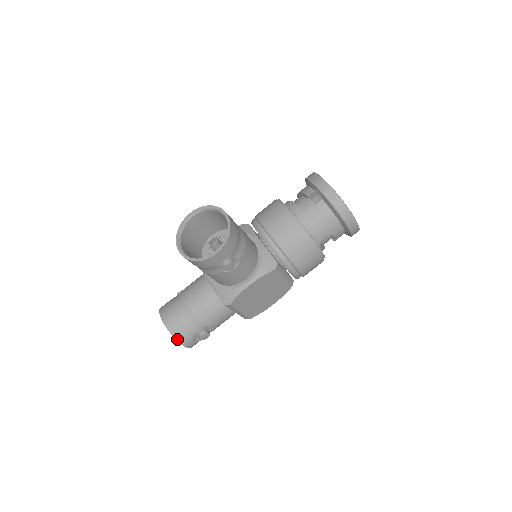
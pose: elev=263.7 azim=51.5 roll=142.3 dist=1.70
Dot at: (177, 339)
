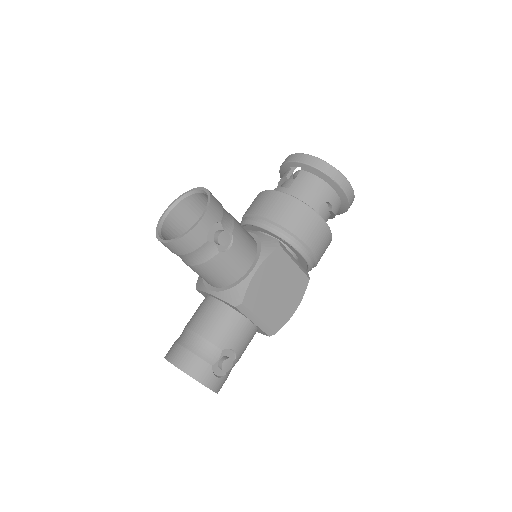
Dot at: (193, 376)
